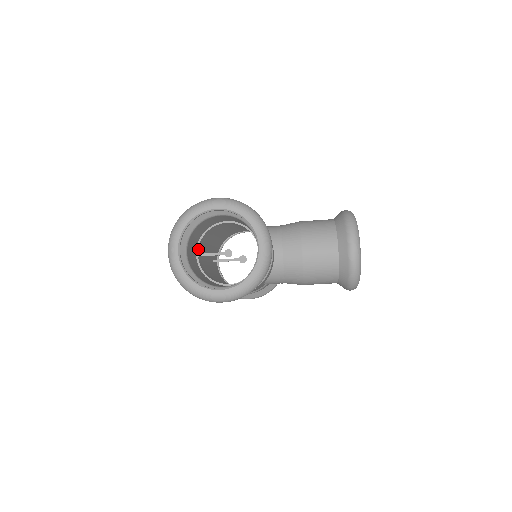
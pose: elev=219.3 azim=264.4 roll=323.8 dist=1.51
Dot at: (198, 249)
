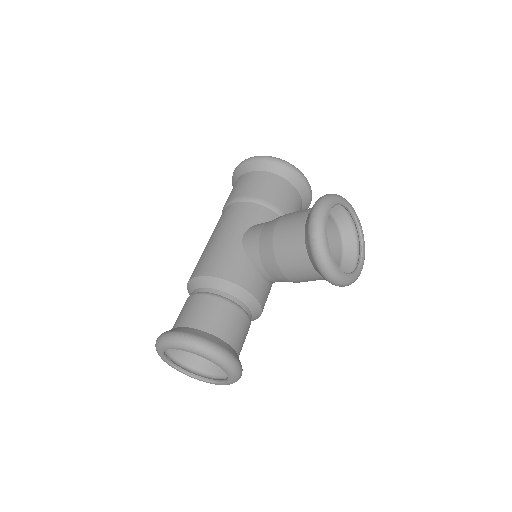
Dot at: occluded
